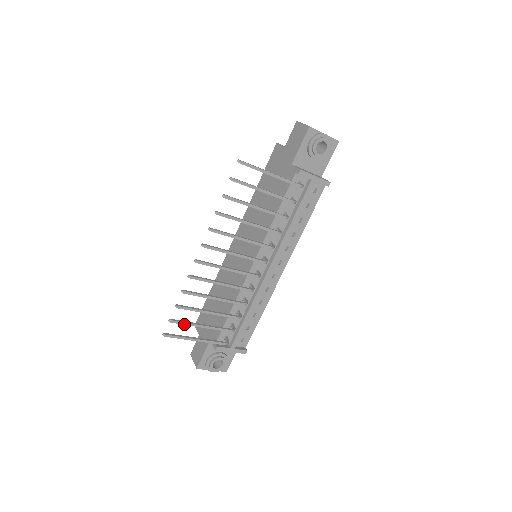
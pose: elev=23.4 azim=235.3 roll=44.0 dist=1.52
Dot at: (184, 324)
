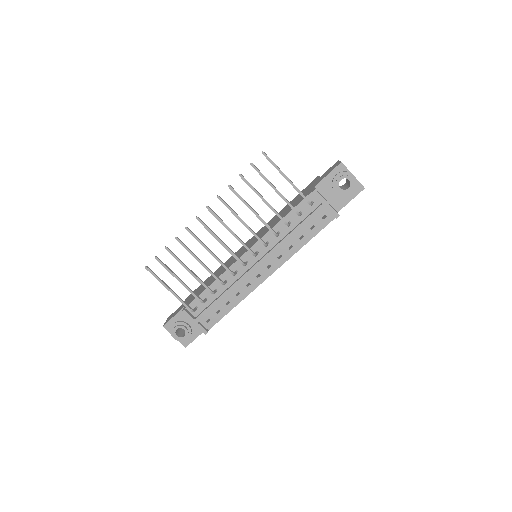
Dot at: (165, 267)
